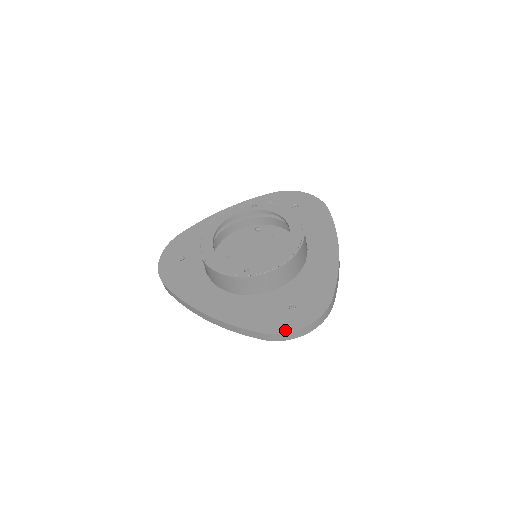
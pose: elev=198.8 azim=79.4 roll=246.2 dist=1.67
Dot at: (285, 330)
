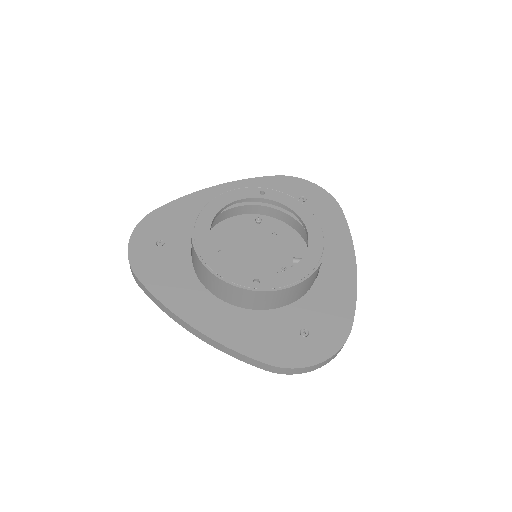
Dot at: (296, 364)
